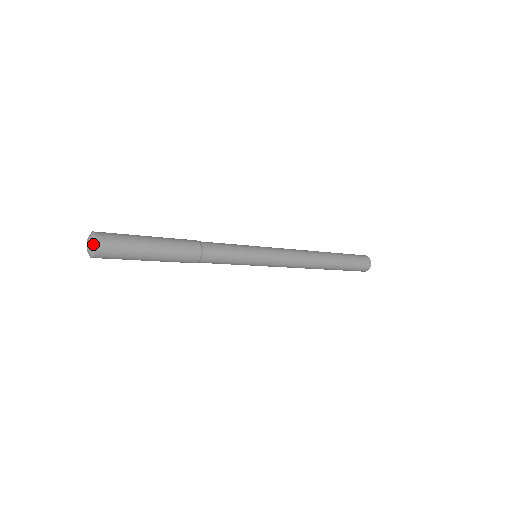
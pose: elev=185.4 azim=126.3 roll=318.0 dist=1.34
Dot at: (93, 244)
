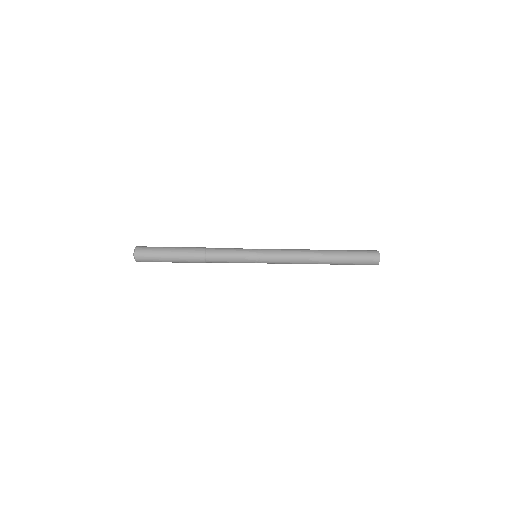
Dot at: (134, 252)
